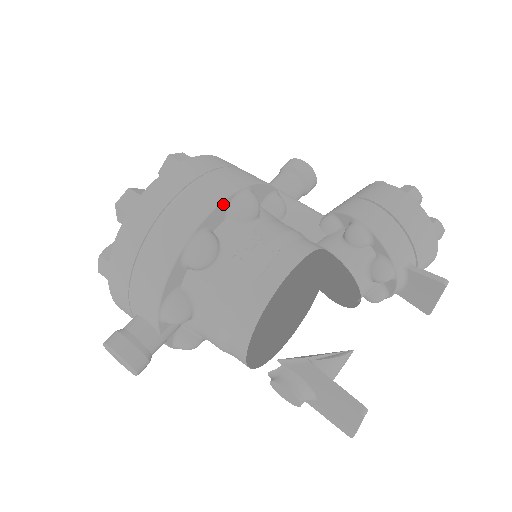
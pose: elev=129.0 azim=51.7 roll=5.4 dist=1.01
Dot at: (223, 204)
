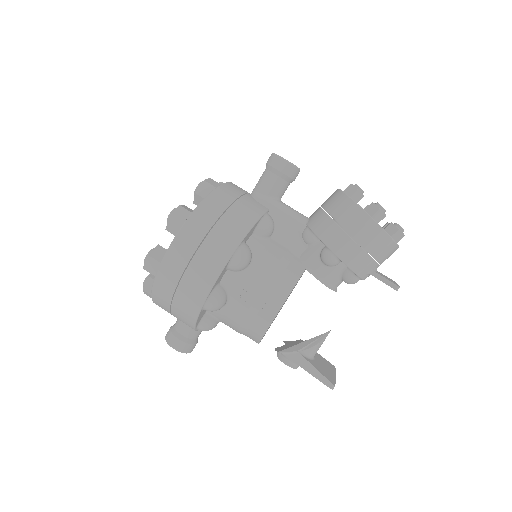
Dot at: (222, 271)
